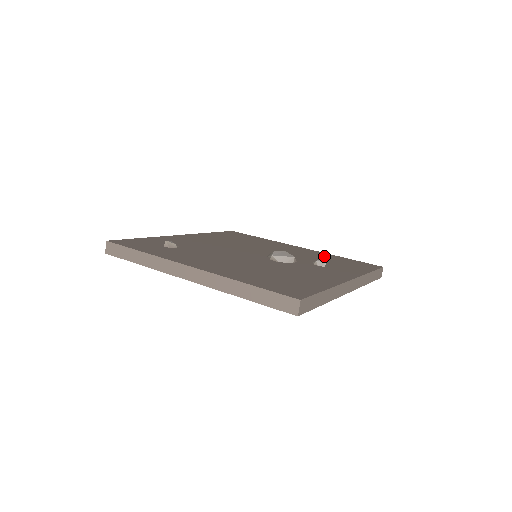
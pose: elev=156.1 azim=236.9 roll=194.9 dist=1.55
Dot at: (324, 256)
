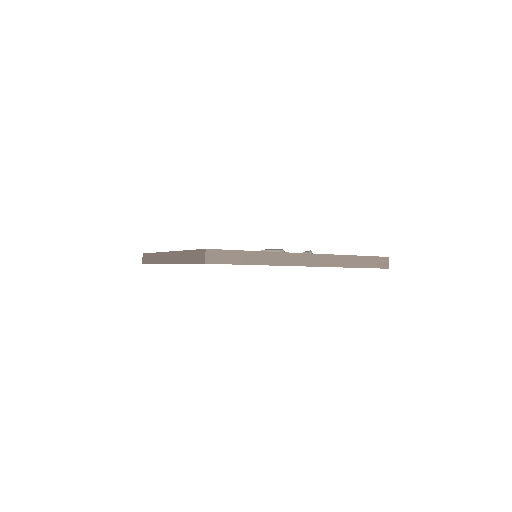
Dot at: occluded
